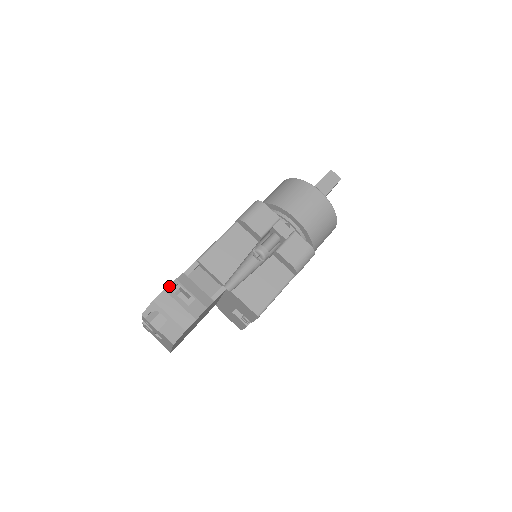
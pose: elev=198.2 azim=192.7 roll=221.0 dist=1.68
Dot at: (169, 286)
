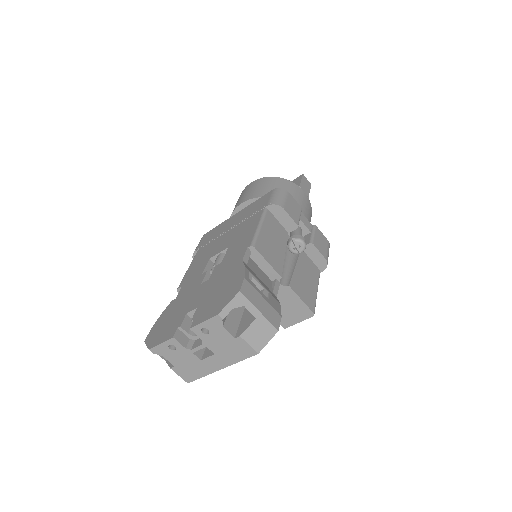
Dot at: (245, 274)
